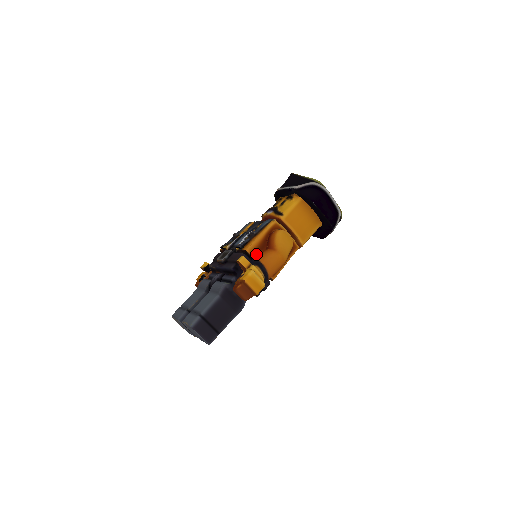
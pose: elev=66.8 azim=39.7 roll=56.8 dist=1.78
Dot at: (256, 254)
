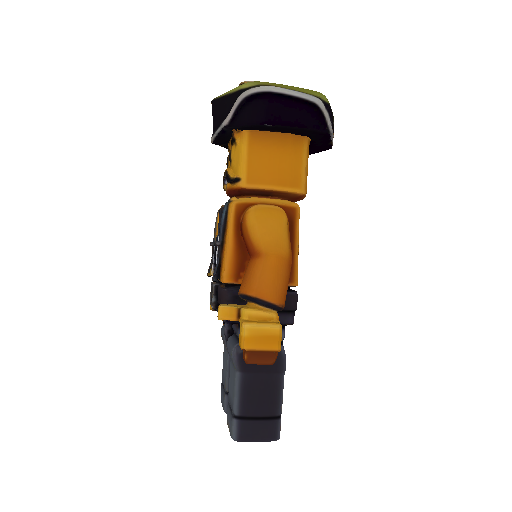
Dot at: (242, 275)
